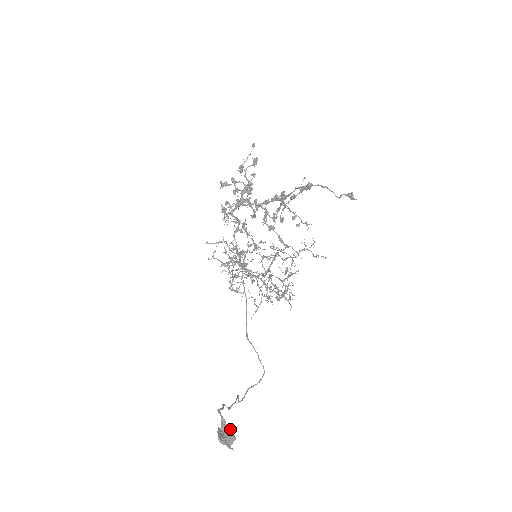
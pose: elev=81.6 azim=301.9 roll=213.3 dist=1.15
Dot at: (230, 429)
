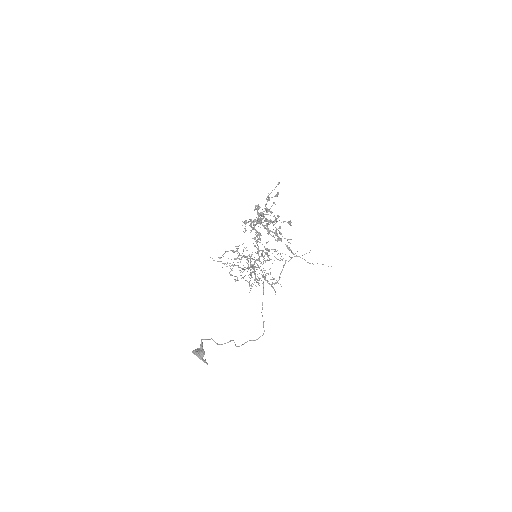
Dot at: (203, 350)
